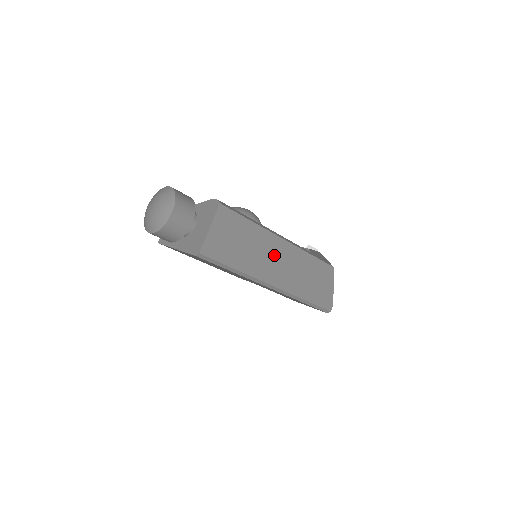
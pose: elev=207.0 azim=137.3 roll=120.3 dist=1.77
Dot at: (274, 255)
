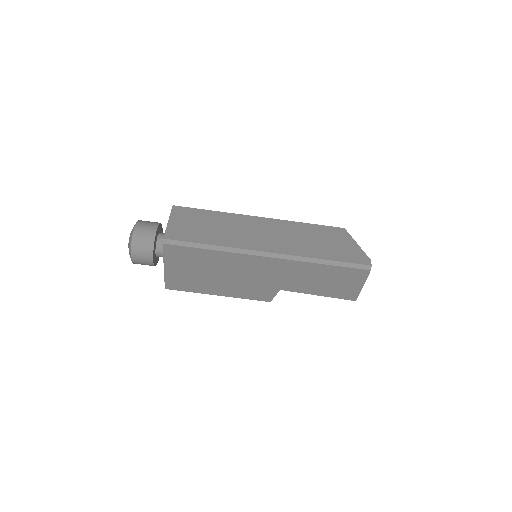
Dot at: (253, 229)
